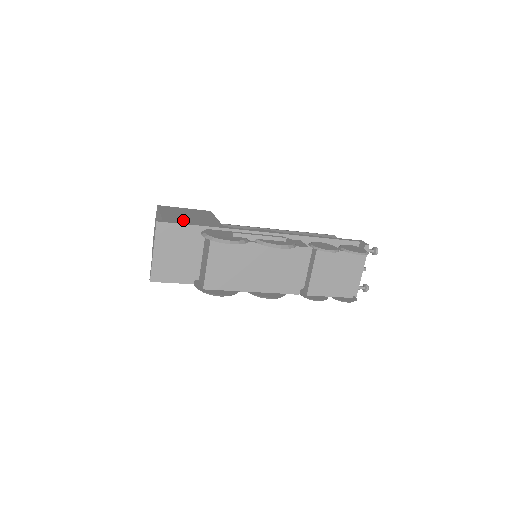
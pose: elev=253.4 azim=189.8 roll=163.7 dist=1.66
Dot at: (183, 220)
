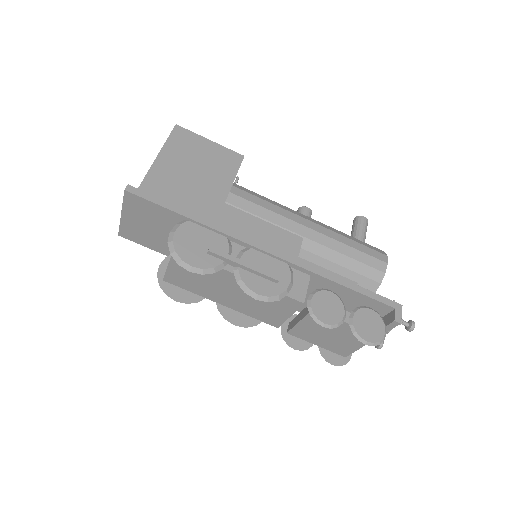
Dot at: (173, 186)
